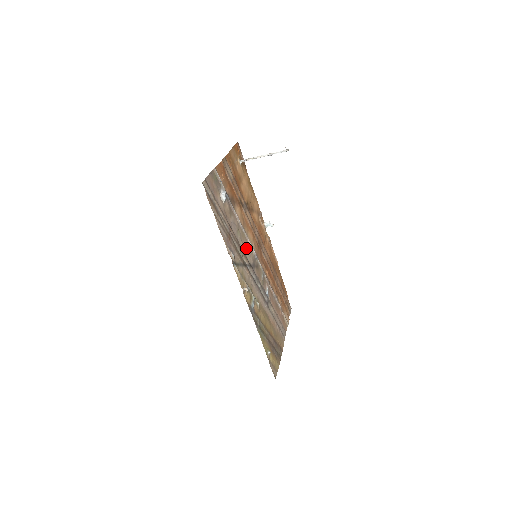
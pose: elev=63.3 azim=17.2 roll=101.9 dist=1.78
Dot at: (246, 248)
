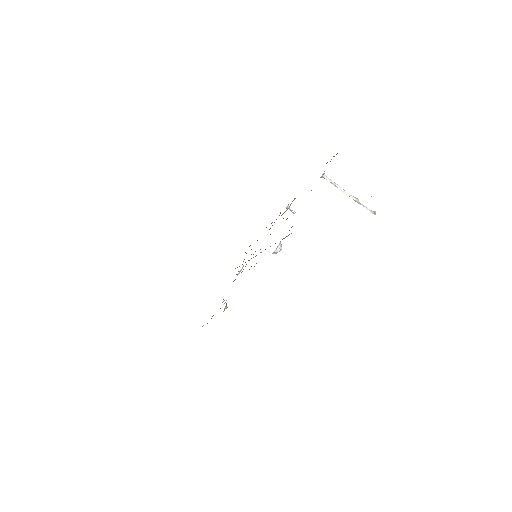
Dot at: occluded
